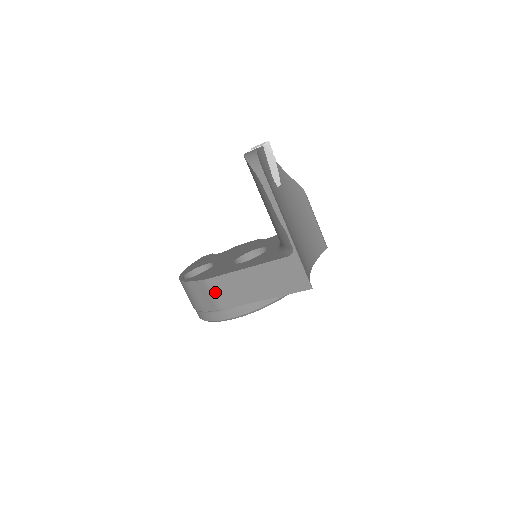
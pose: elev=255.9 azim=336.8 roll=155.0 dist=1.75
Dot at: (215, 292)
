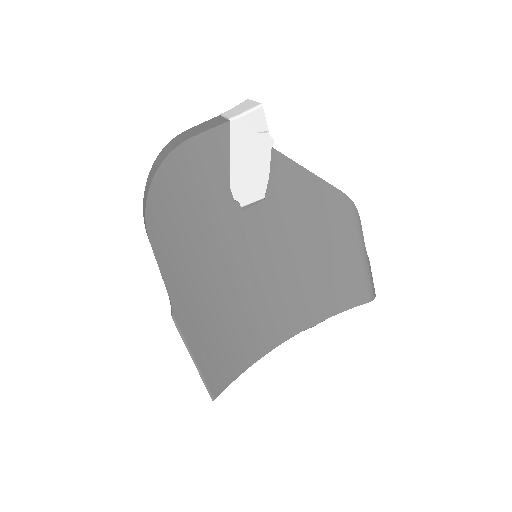
Dot at: occluded
